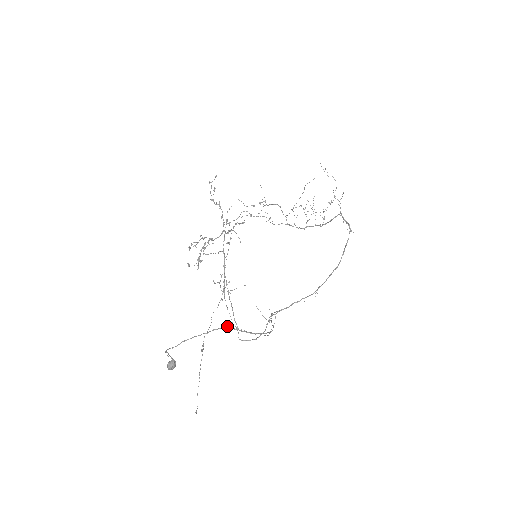
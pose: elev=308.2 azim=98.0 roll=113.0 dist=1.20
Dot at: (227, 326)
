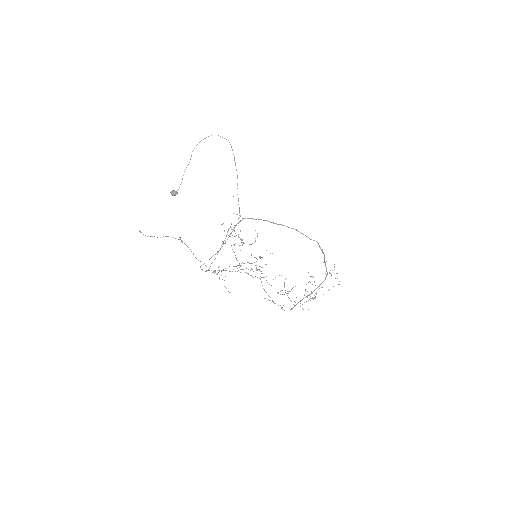
Dot at: occluded
